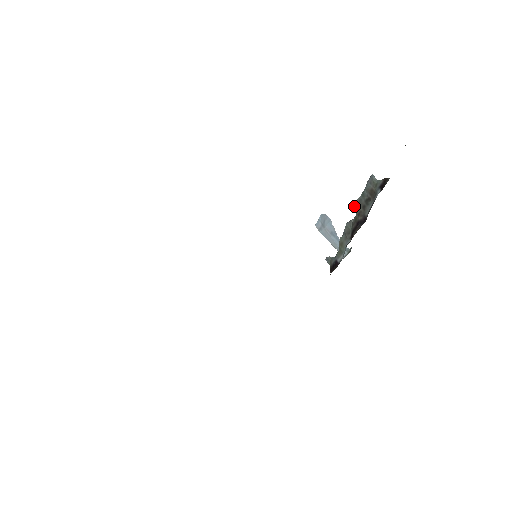
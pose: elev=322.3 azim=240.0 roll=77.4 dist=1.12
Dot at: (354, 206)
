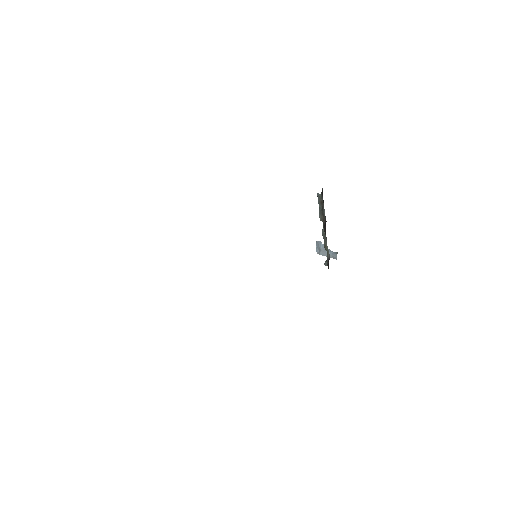
Dot at: occluded
